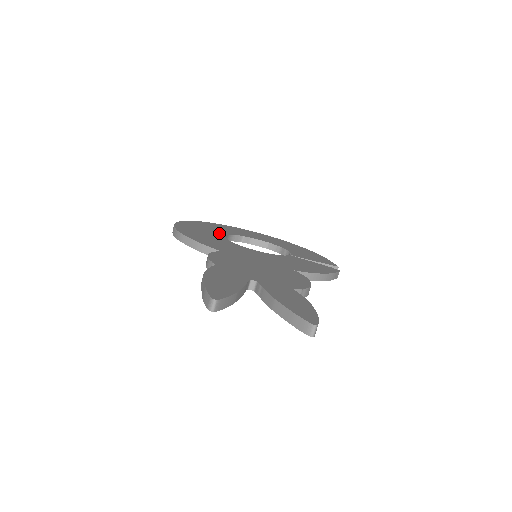
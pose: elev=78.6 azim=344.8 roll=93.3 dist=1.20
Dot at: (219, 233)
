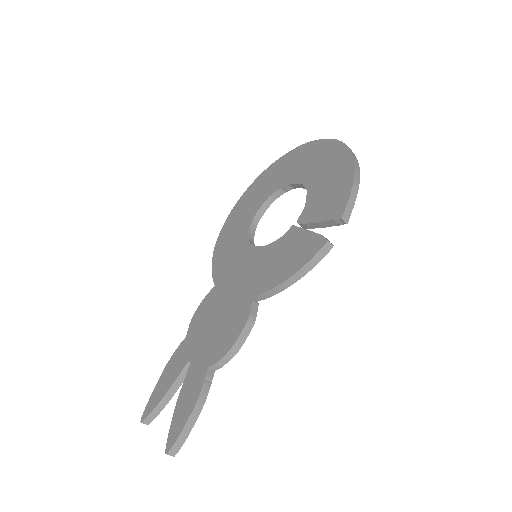
Dot at: (255, 208)
